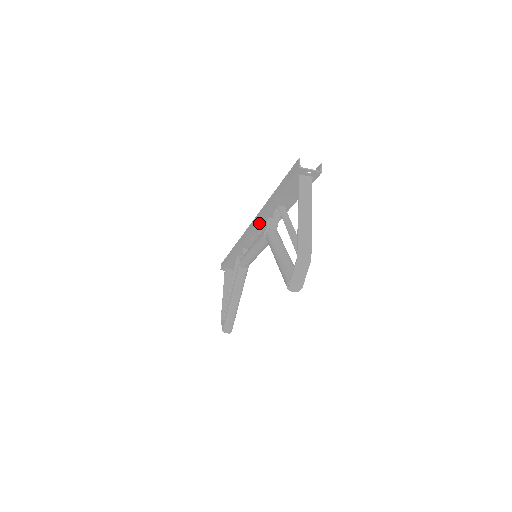
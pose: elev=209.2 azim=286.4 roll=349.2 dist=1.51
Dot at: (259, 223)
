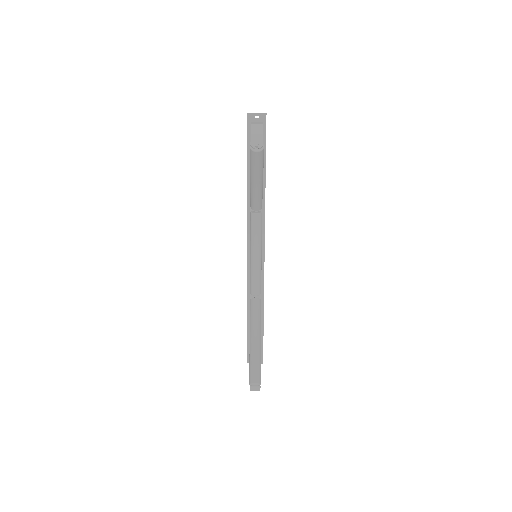
Dot at: occluded
